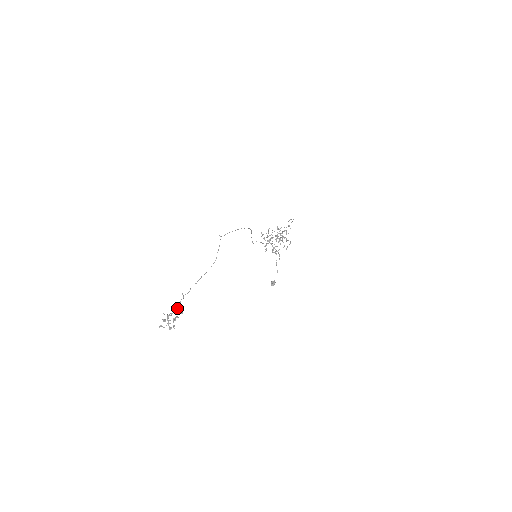
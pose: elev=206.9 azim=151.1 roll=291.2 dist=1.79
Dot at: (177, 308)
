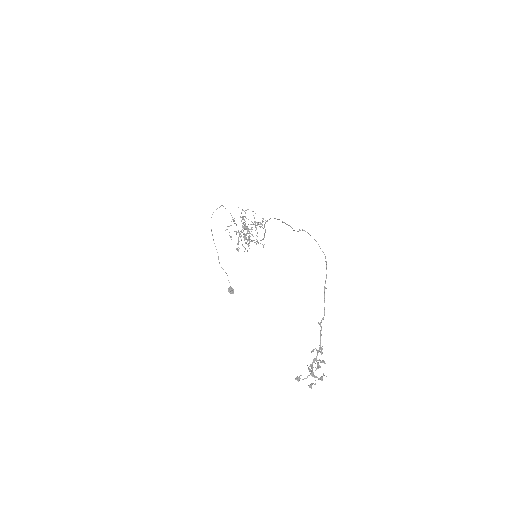
Dot at: (320, 346)
